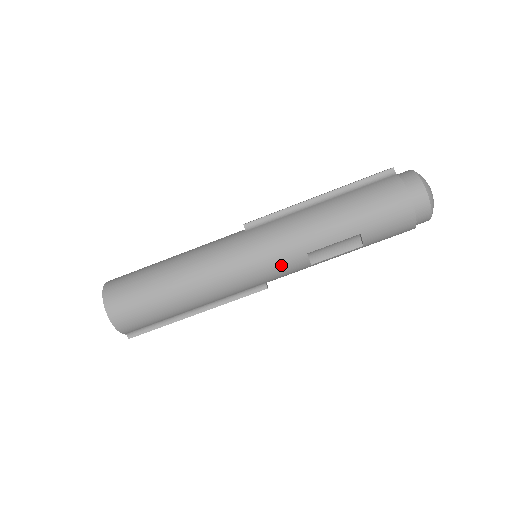
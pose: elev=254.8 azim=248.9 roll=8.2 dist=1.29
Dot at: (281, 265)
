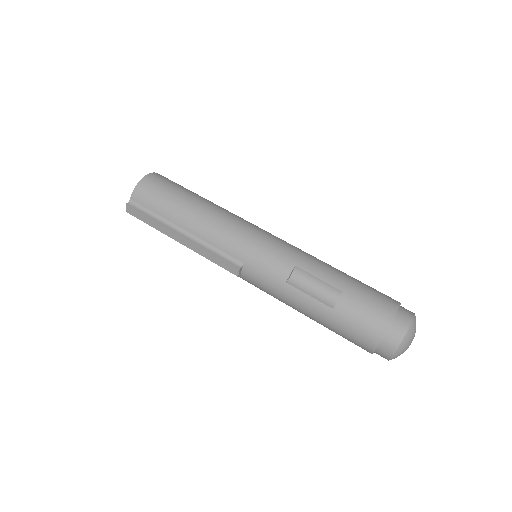
Dot at: (271, 255)
